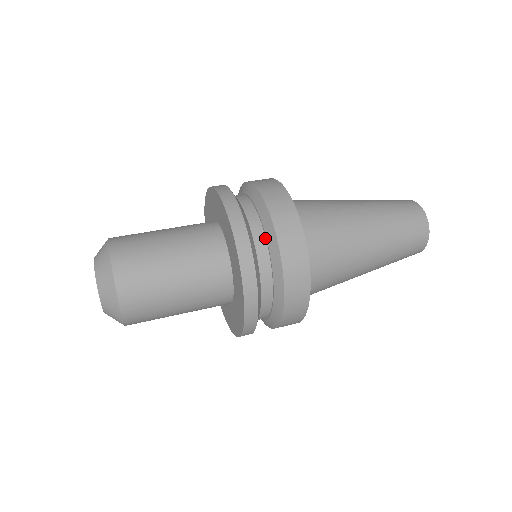
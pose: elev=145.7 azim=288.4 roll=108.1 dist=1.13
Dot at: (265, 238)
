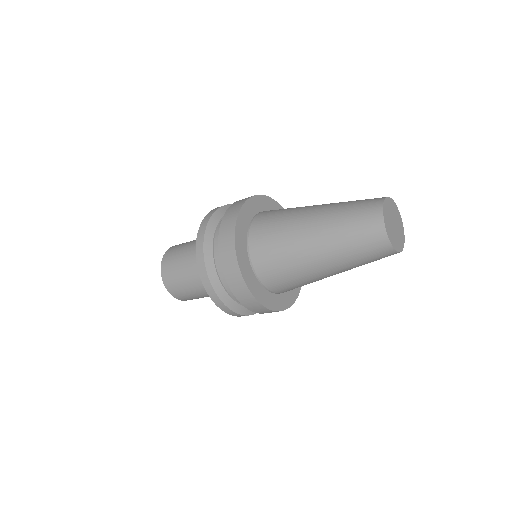
Dot at: occluded
